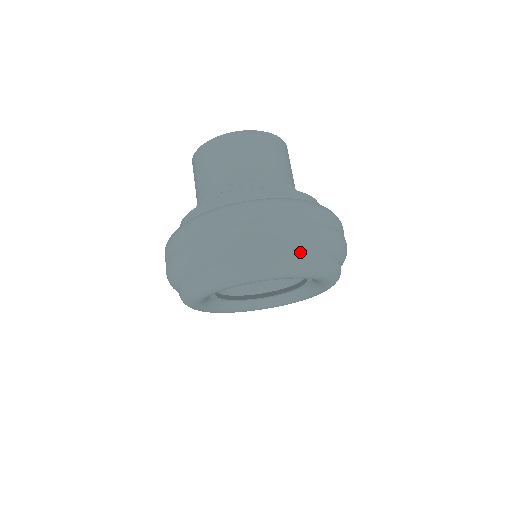
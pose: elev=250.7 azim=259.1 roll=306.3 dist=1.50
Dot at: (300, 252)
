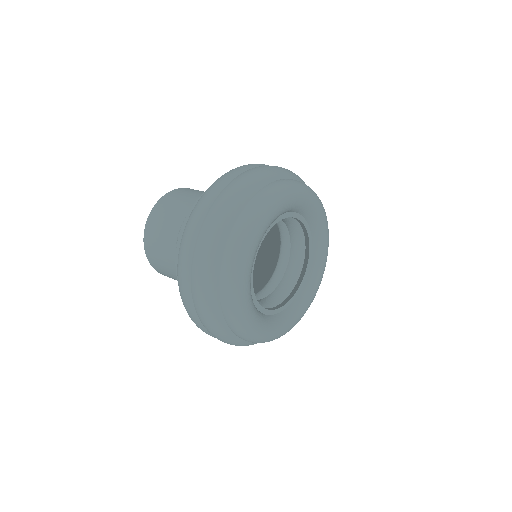
Dot at: (269, 183)
